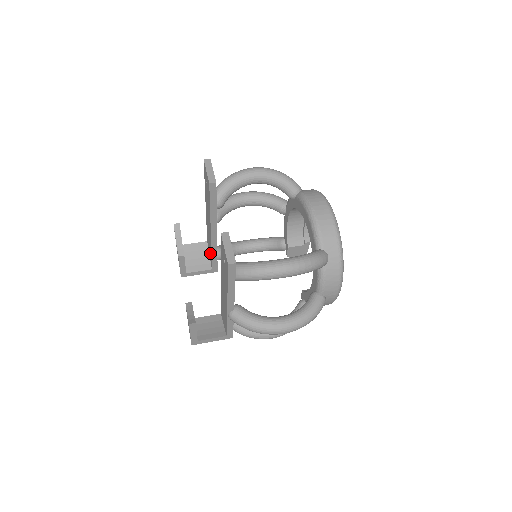
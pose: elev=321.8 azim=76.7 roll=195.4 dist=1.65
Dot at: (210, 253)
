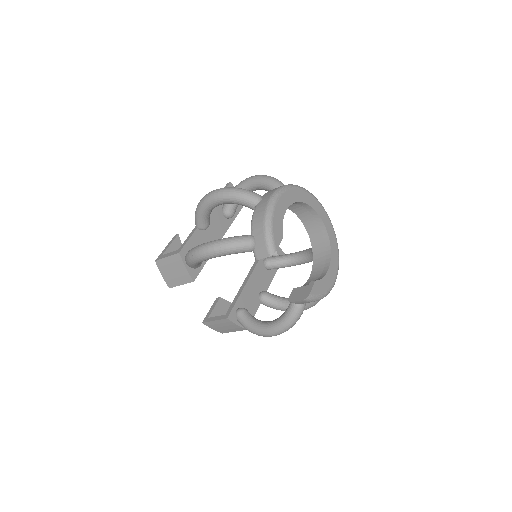
Dot at: occluded
